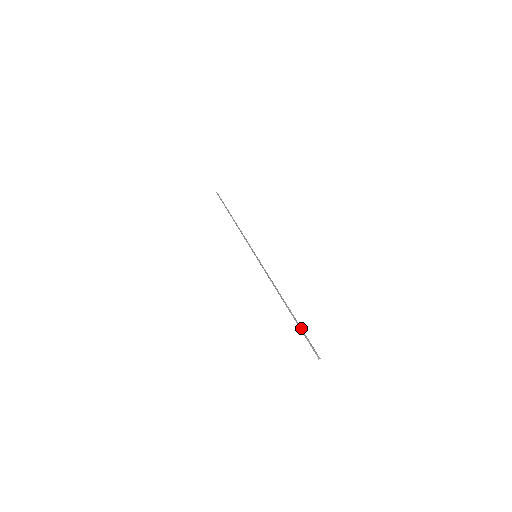
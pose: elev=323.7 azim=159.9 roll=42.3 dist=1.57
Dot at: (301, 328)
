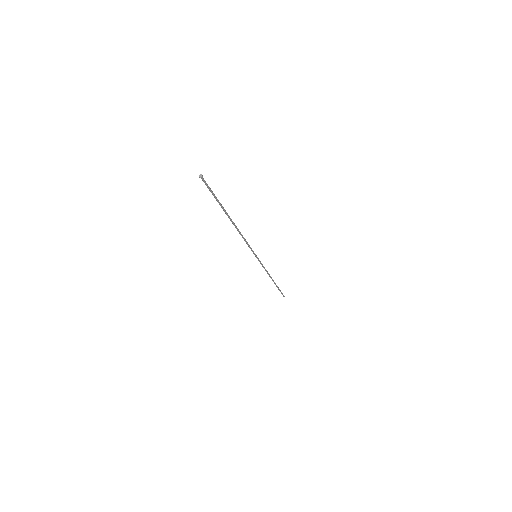
Dot at: occluded
